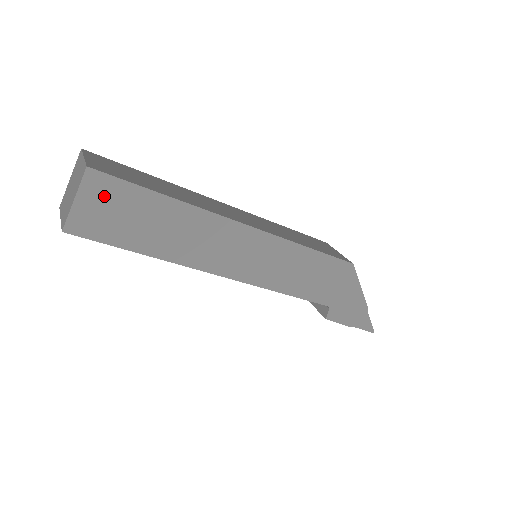
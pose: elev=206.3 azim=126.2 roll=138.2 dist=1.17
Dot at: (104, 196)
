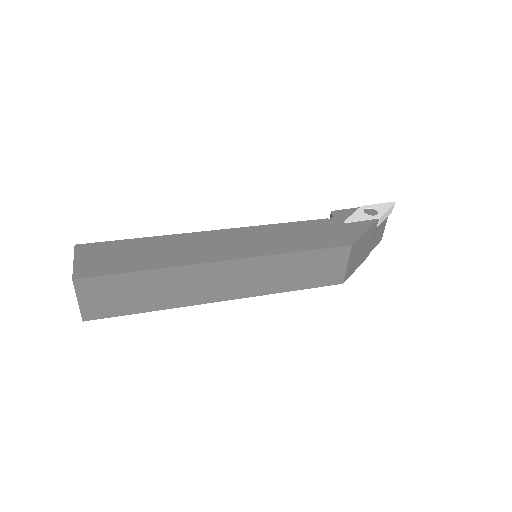
Dot at: occluded
